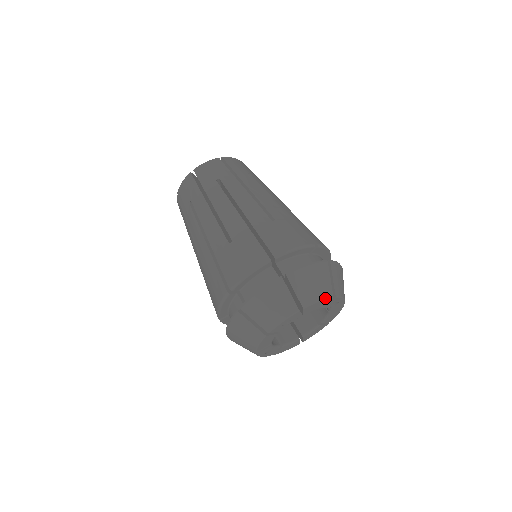
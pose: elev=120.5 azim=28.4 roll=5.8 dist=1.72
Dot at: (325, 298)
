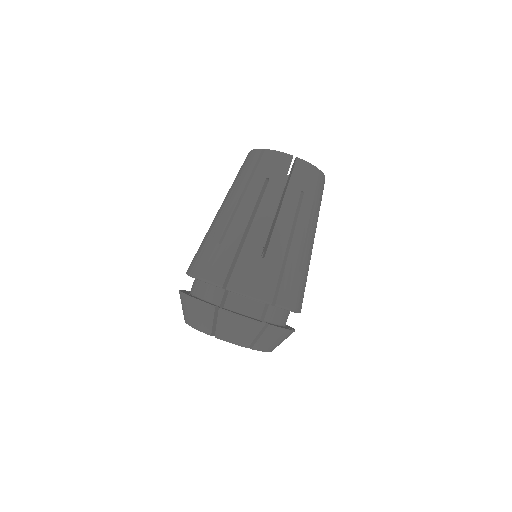
Dot at: (267, 351)
